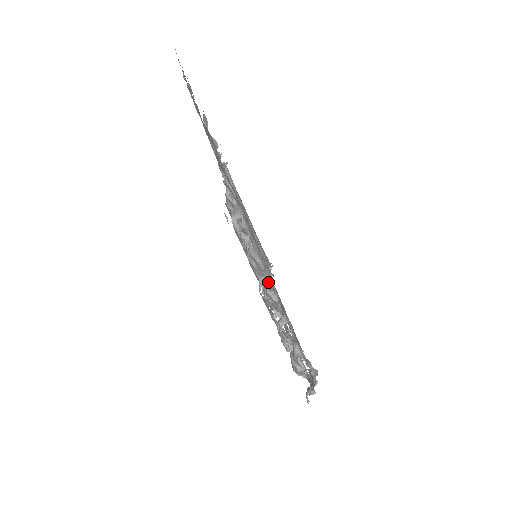
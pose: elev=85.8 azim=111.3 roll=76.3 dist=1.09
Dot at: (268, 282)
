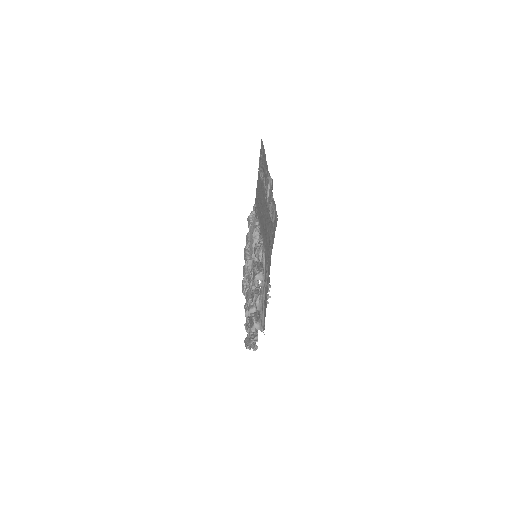
Dot at: occluded
